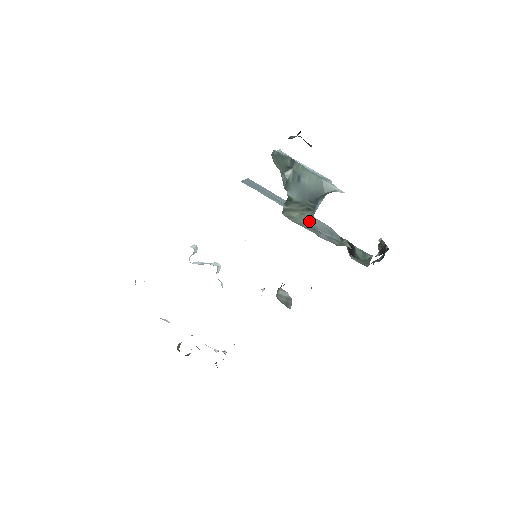
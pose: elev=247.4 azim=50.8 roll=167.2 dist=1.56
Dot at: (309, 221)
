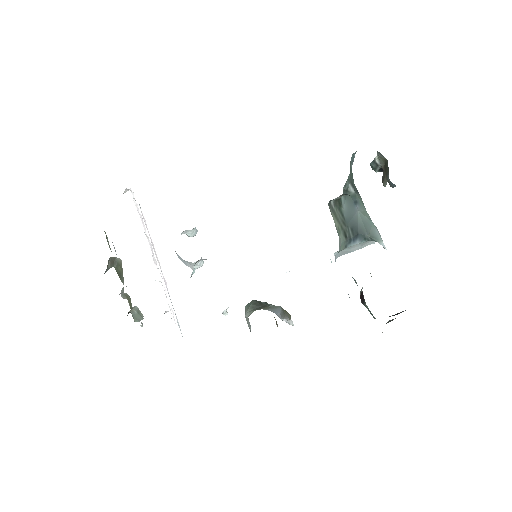
Dot at: (339, 244)
